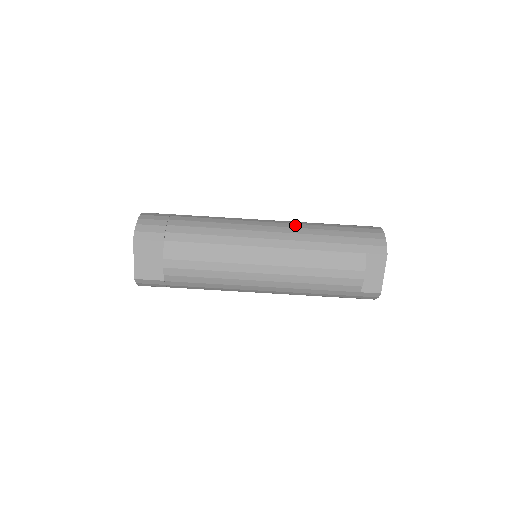
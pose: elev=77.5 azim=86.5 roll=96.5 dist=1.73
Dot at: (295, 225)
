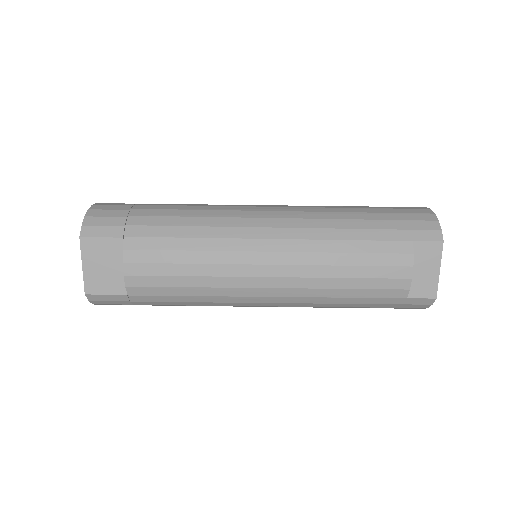
Dot at: (308, 208)
